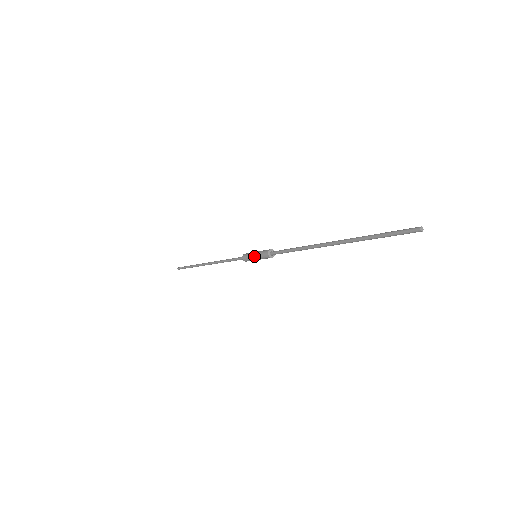
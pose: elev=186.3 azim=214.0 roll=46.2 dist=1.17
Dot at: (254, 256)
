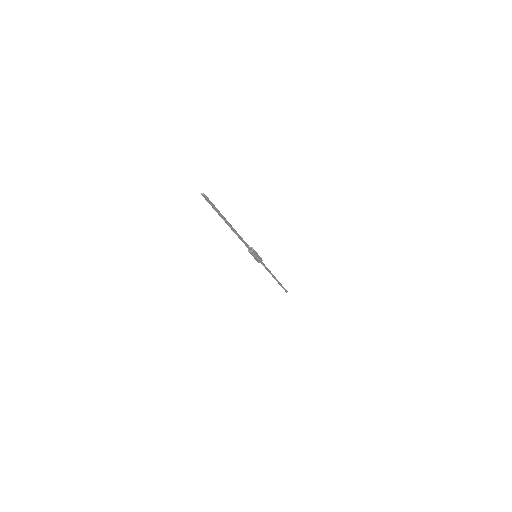
Dot at: occluded
